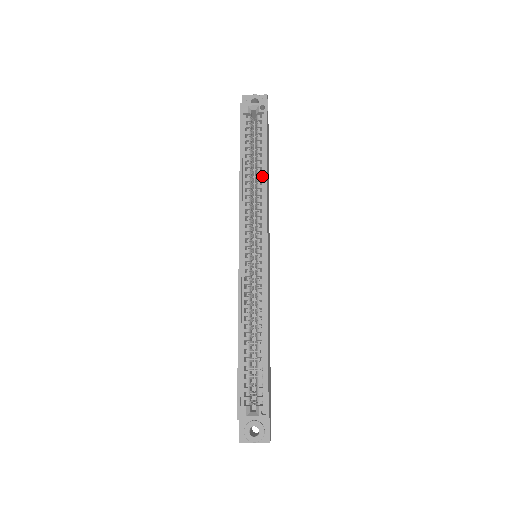
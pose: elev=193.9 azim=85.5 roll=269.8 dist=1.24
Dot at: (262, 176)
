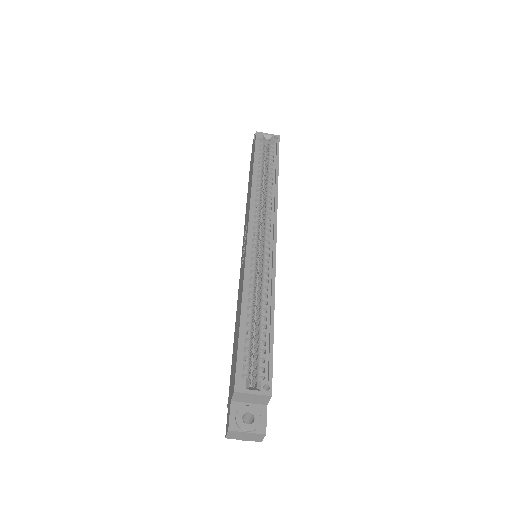
Dot at: (273, 184)
